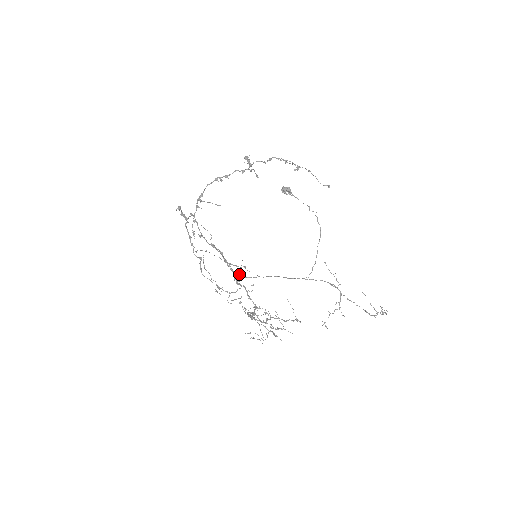
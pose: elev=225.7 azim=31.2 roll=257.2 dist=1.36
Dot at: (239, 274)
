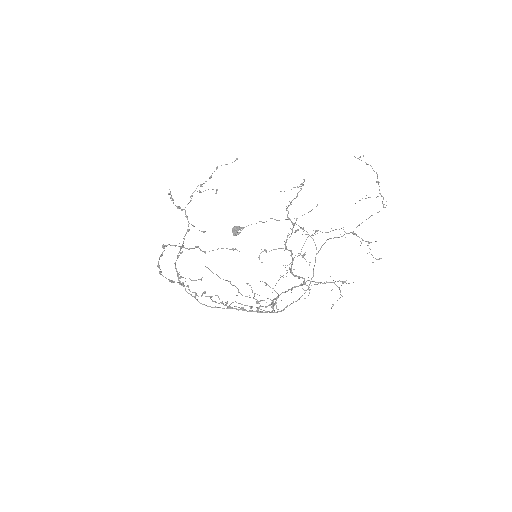
Dot at: (271, 303)
